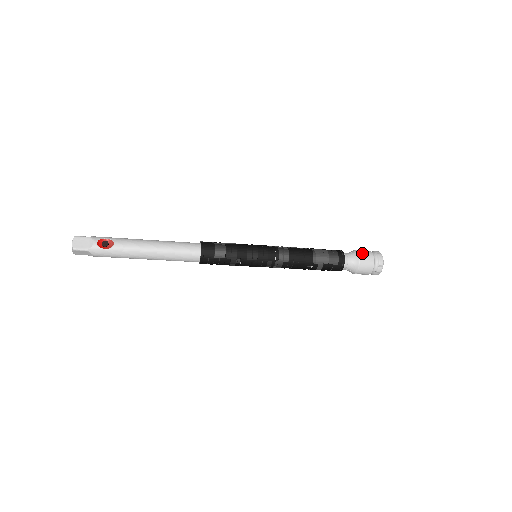
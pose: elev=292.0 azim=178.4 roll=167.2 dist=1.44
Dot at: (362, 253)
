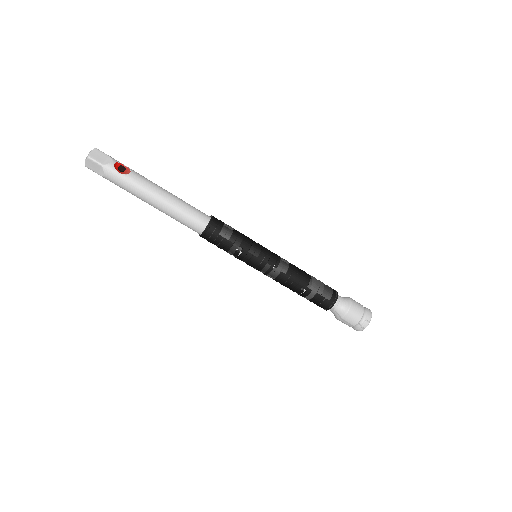
Dot at: (354, 301)
